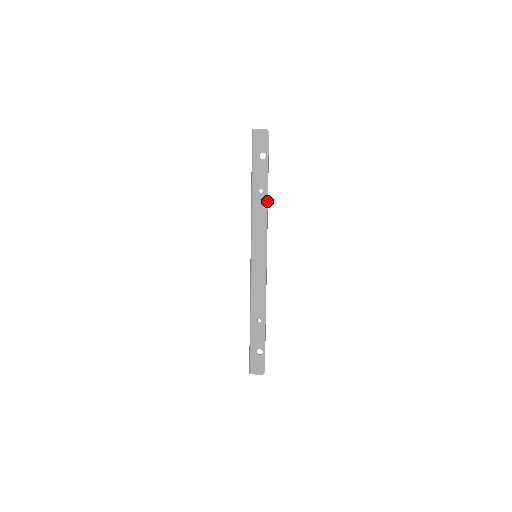
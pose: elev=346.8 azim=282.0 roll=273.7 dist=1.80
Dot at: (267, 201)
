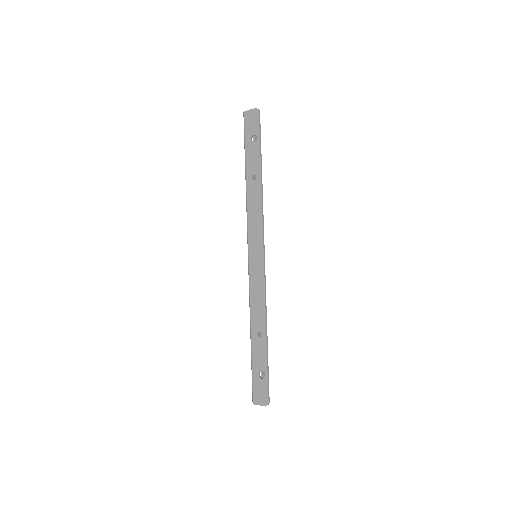
Dot at: (261, 188)
